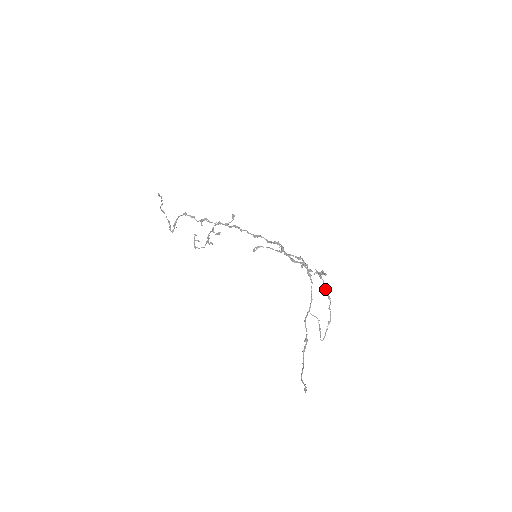
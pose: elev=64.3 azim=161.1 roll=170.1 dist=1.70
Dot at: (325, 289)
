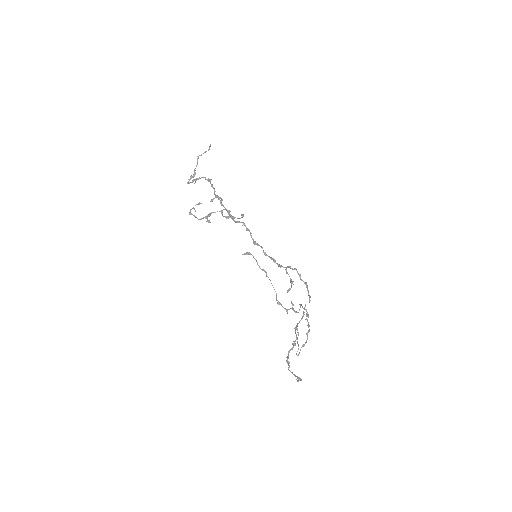
Dot at: occluded
